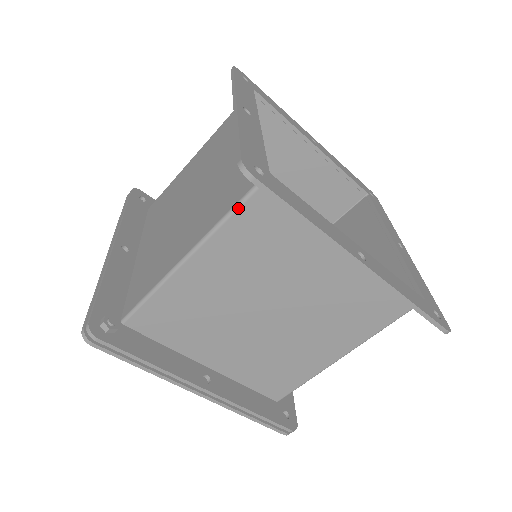
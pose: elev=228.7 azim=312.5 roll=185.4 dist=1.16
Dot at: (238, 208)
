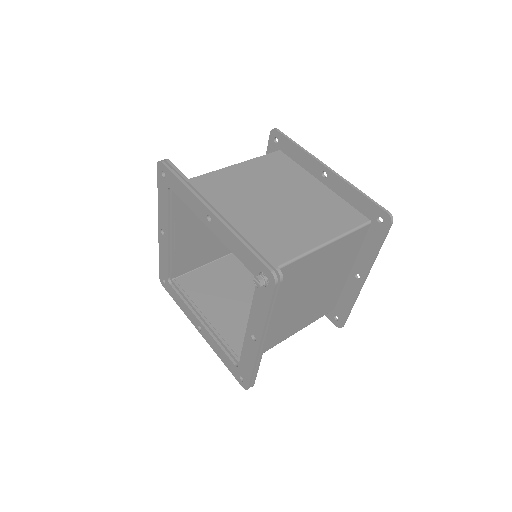
Dot at: (356, 230)
